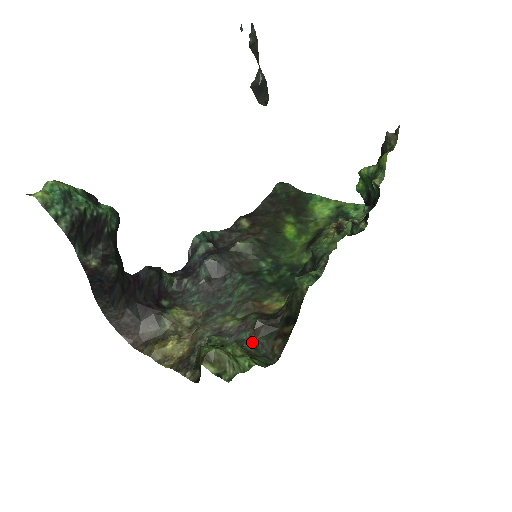
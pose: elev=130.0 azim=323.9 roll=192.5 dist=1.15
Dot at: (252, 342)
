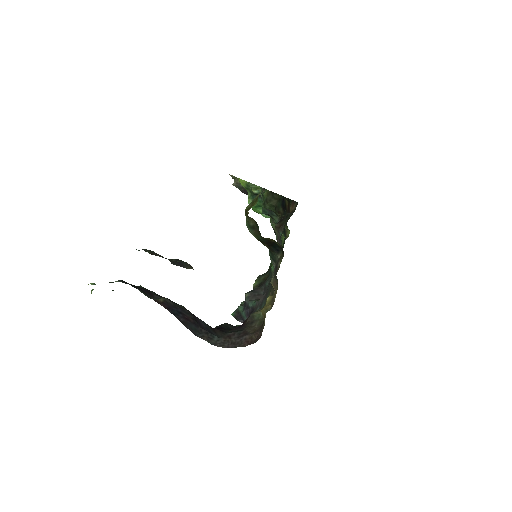
Dot at: (284, 226)
